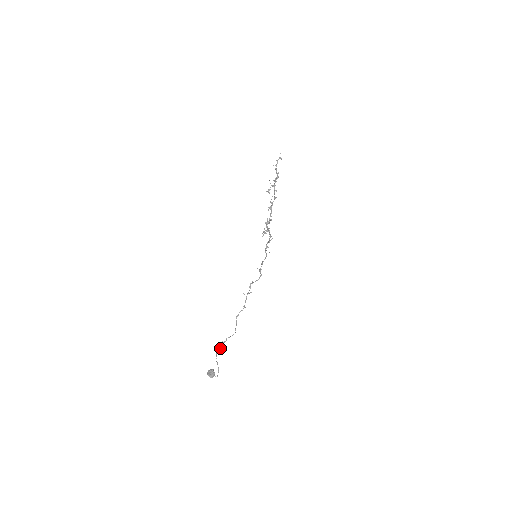
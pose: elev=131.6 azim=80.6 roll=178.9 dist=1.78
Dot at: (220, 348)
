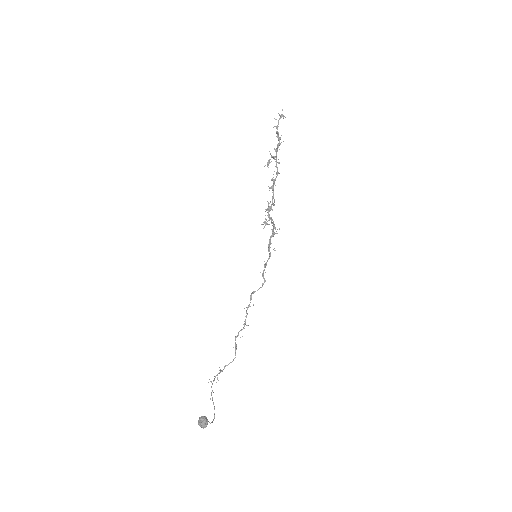
Dot at: (217, 379)
